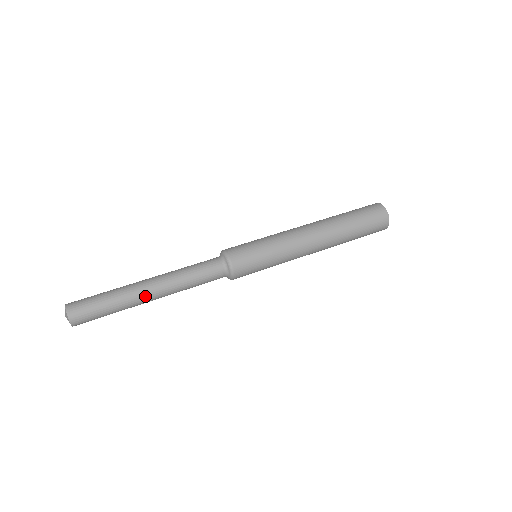
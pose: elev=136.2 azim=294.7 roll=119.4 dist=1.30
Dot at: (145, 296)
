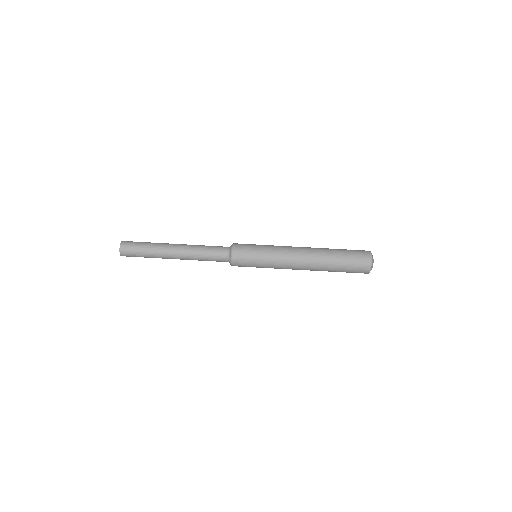
Dot at: occluded
